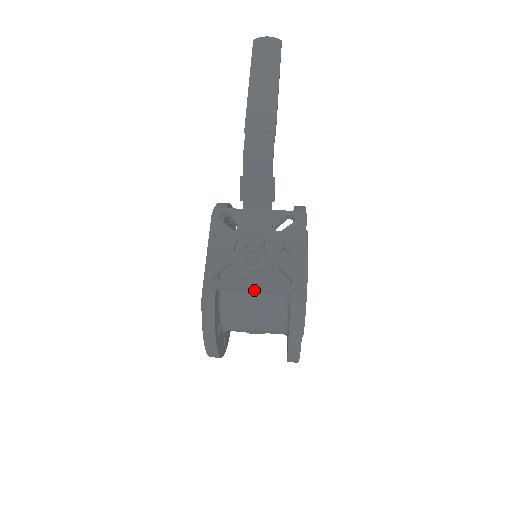
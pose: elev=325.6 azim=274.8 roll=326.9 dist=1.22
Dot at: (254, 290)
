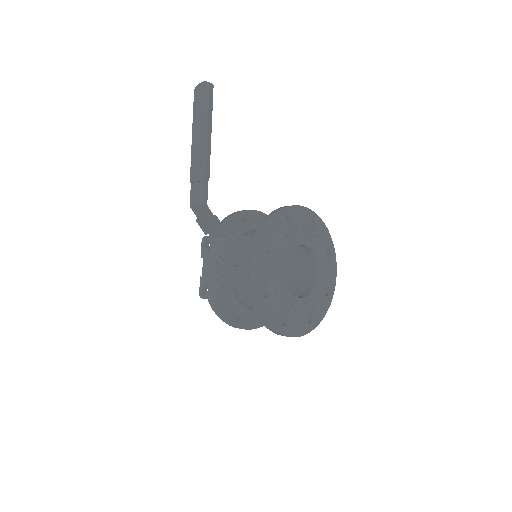
Dot at: (223, 300)
